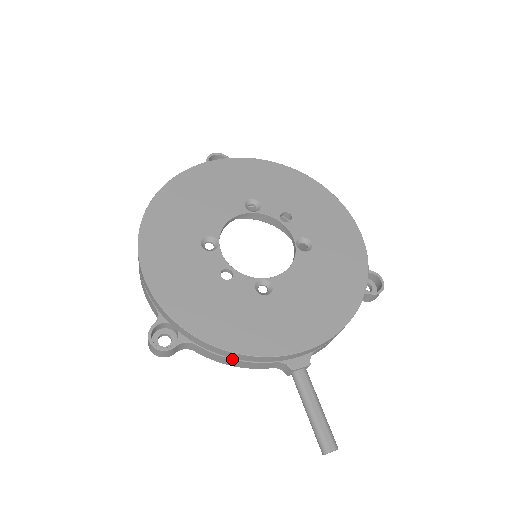
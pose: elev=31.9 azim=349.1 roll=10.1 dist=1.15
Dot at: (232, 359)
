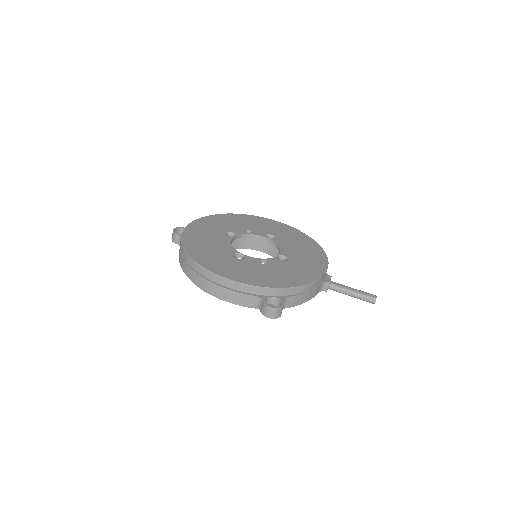
Dot at: (307, 293)
